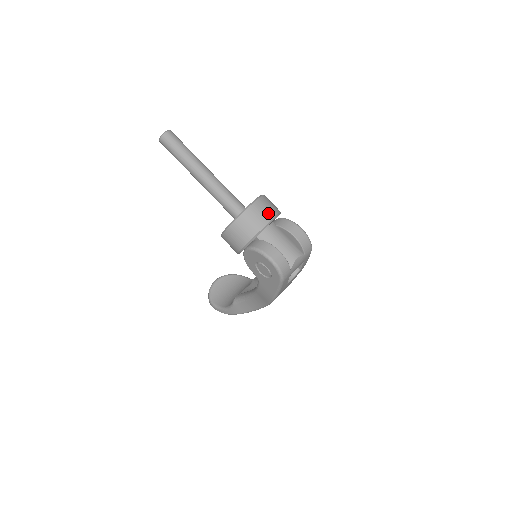
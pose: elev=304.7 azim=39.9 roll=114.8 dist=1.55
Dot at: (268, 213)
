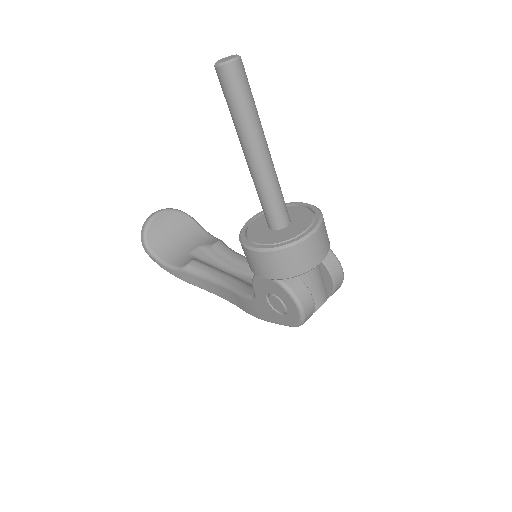
Dot at: (323, 249)
